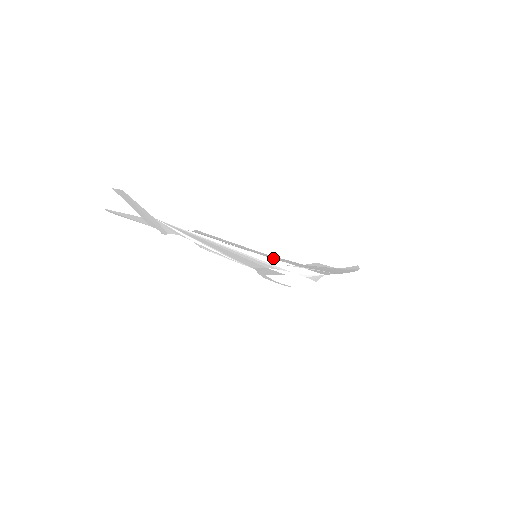
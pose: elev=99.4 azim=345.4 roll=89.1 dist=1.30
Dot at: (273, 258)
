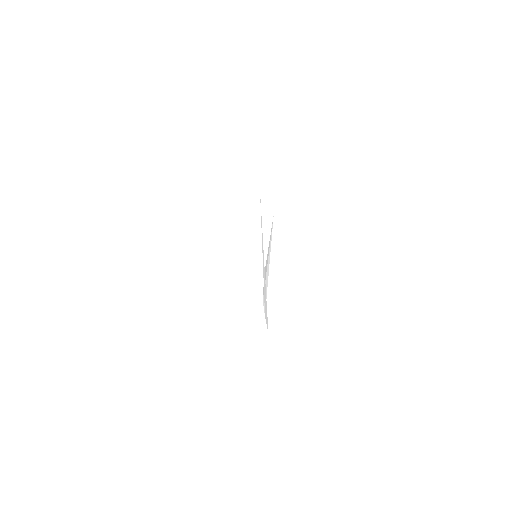
Dot at: (263, 251)
